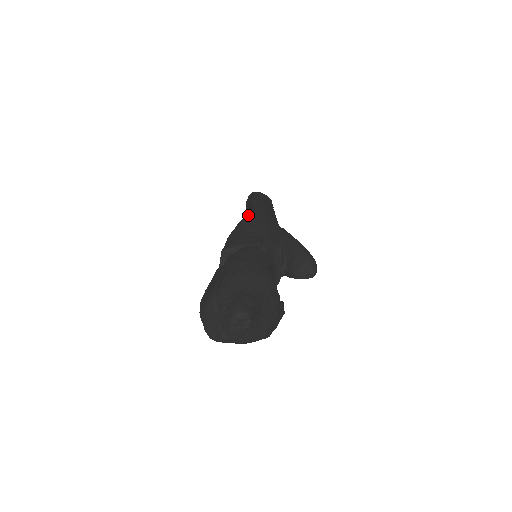
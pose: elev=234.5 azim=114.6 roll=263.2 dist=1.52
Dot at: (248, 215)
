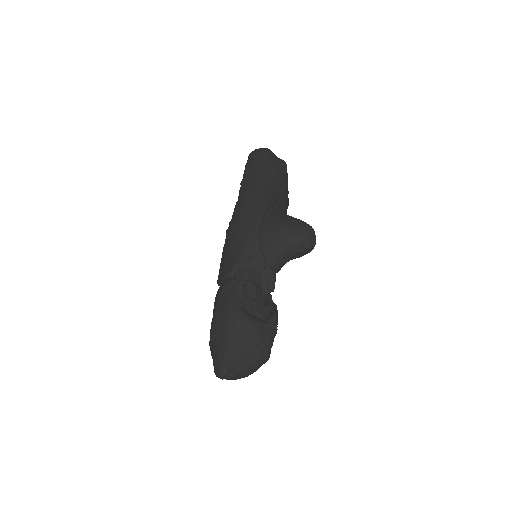
Dot at: (230, 223)
